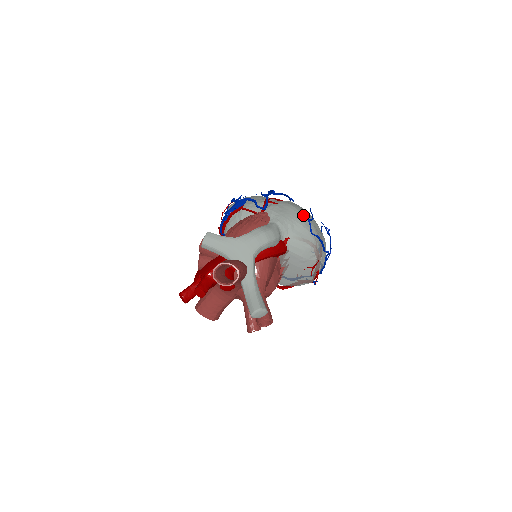
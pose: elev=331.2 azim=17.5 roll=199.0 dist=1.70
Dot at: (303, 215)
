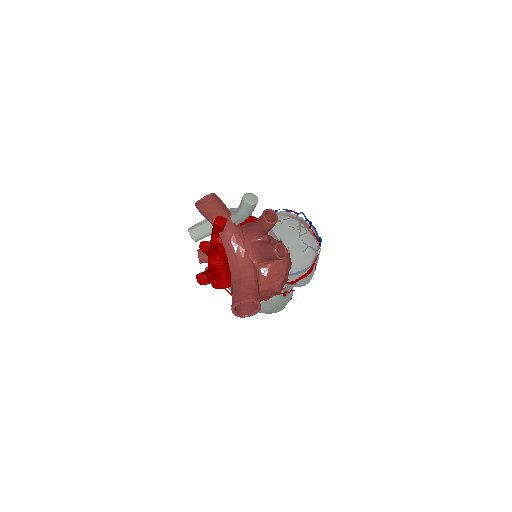
Dot at: occluded
